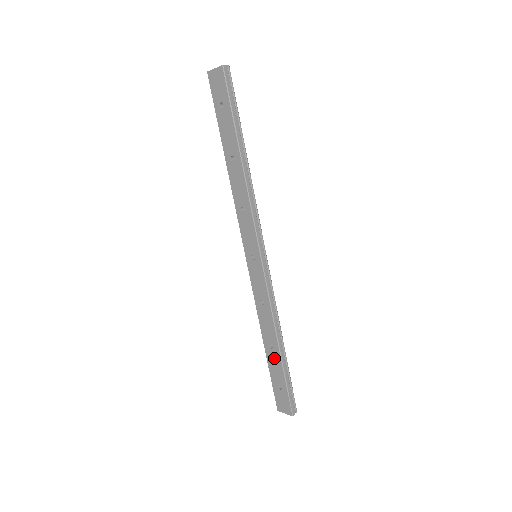
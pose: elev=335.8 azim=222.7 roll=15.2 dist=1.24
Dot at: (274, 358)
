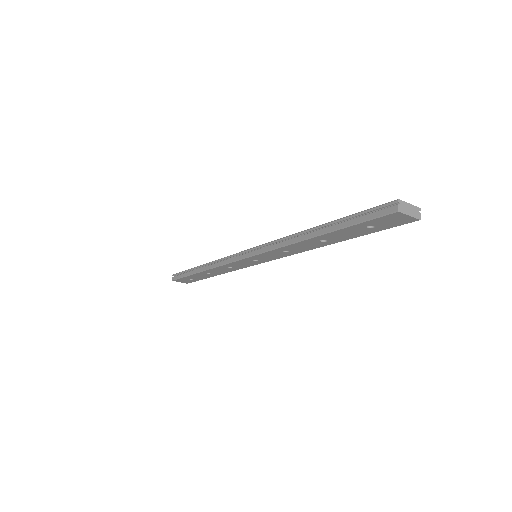
Dot at: (204, 276)
